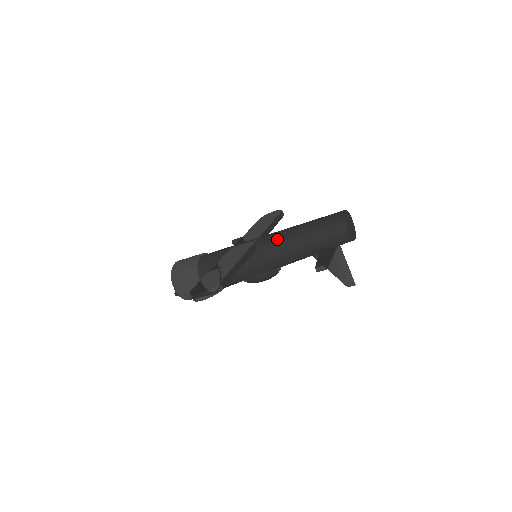
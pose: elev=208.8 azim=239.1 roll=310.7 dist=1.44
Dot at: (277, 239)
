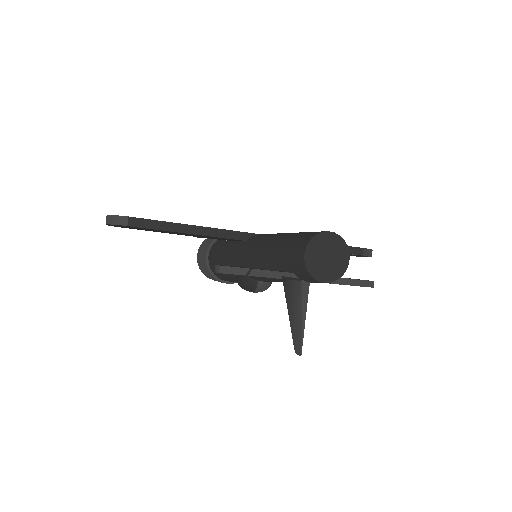
Dot at: (263, 237)
